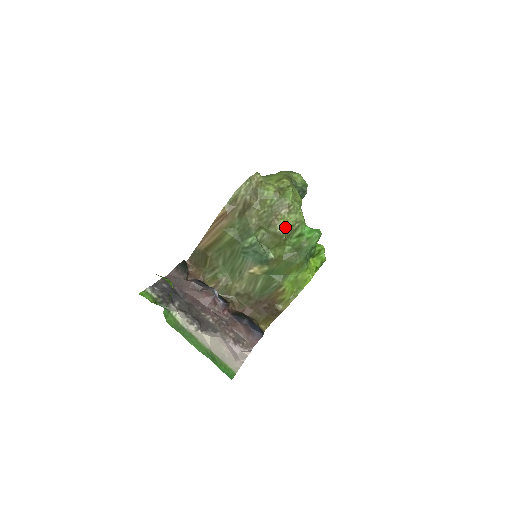
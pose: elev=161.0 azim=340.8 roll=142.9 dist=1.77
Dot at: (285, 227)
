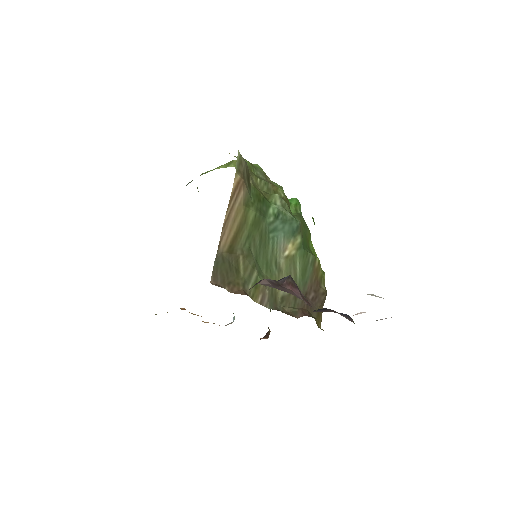
Dot at: (283, 191)
